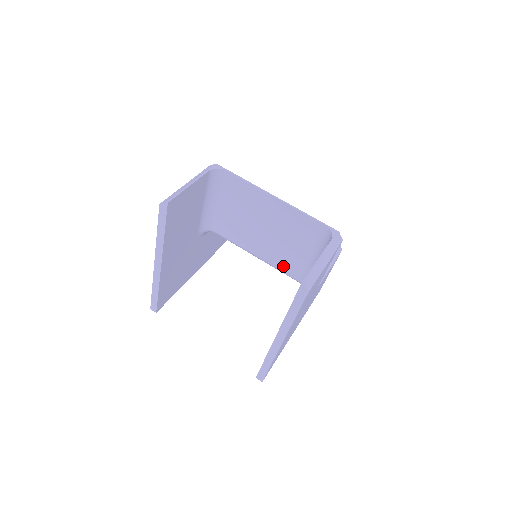
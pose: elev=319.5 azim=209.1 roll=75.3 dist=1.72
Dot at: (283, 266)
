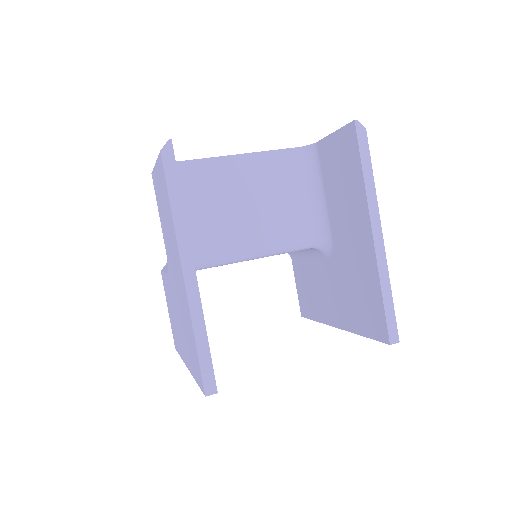
Dot at: (290, 236)
